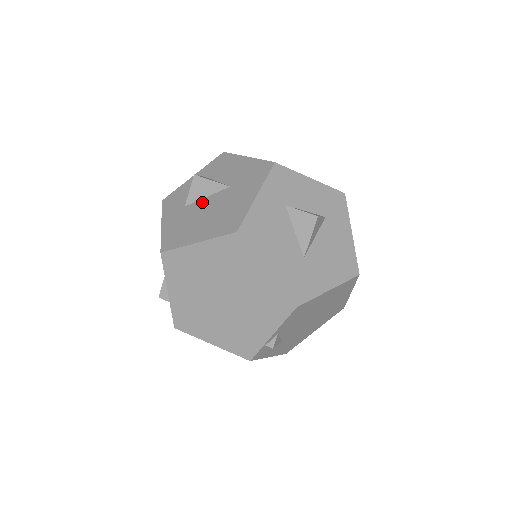
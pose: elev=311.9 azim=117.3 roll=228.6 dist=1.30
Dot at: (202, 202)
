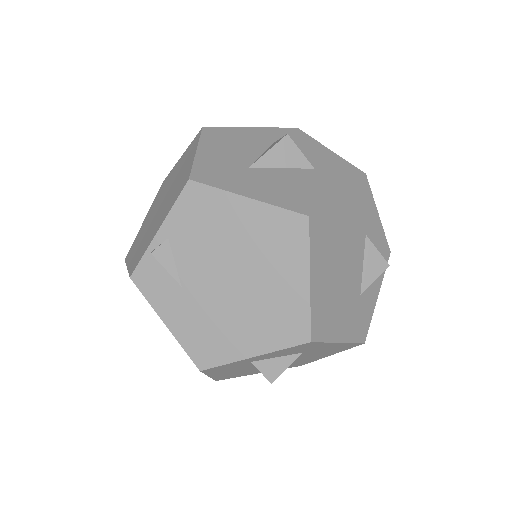
Dot at: occluded
